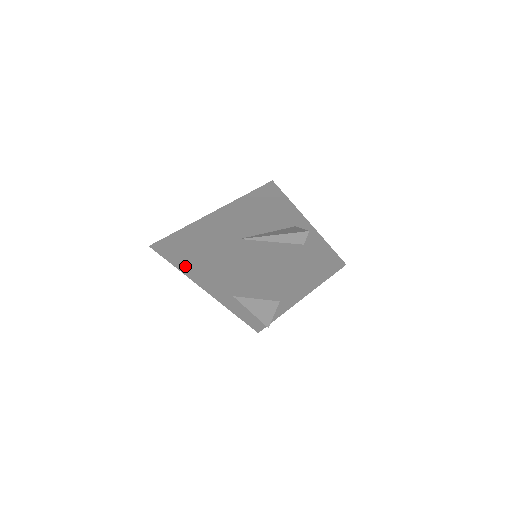
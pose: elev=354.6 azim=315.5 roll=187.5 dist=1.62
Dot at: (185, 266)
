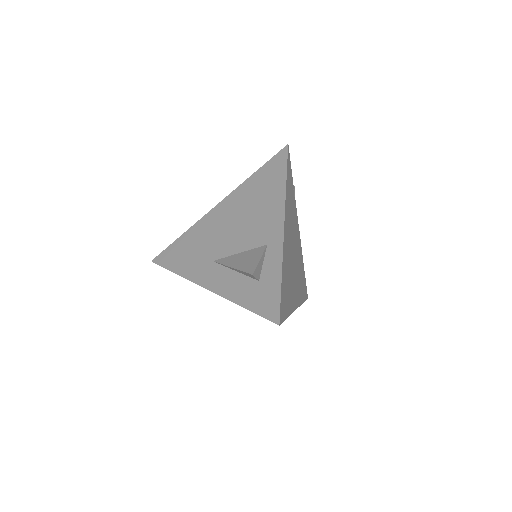
Dot at: occluded
